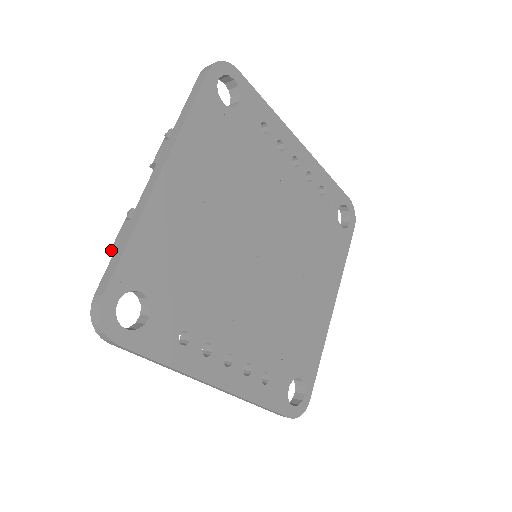
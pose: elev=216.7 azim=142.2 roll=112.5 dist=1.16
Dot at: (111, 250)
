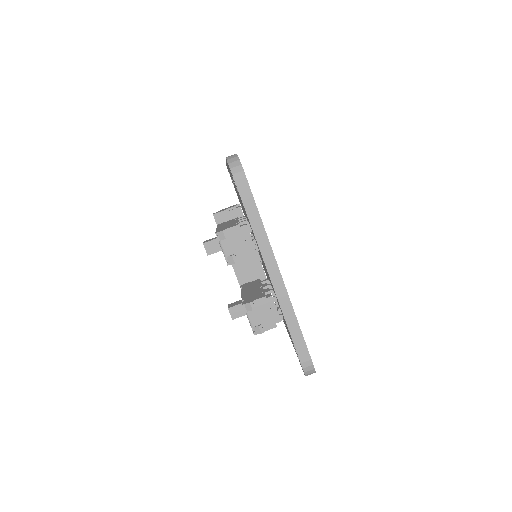
Dot at: occluded
